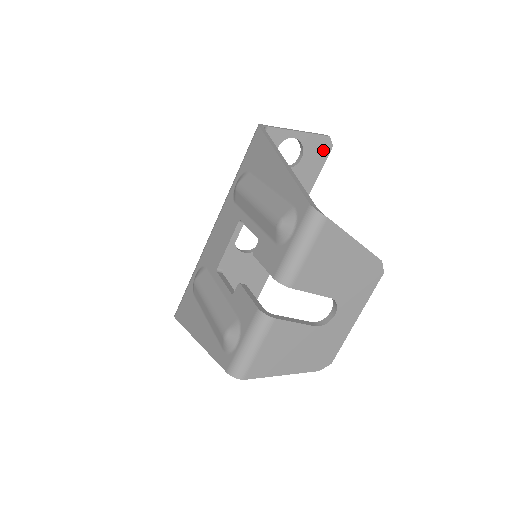
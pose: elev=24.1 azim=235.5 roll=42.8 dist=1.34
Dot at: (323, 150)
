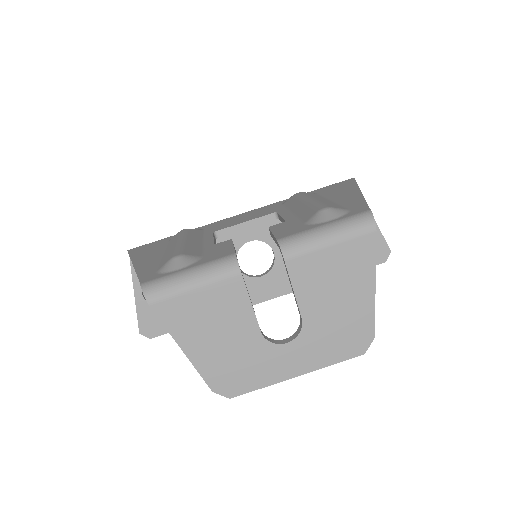
Dot at: (376, 256)
